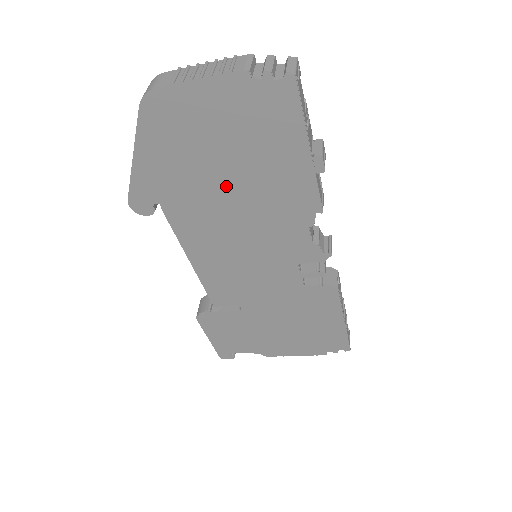
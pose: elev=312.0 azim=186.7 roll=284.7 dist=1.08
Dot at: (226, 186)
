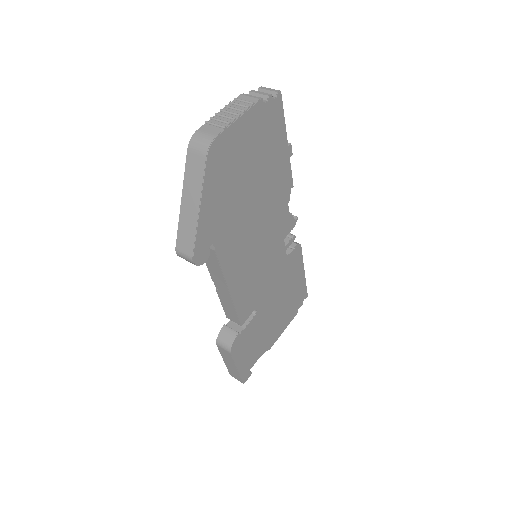
Dot at: (251, 198)
